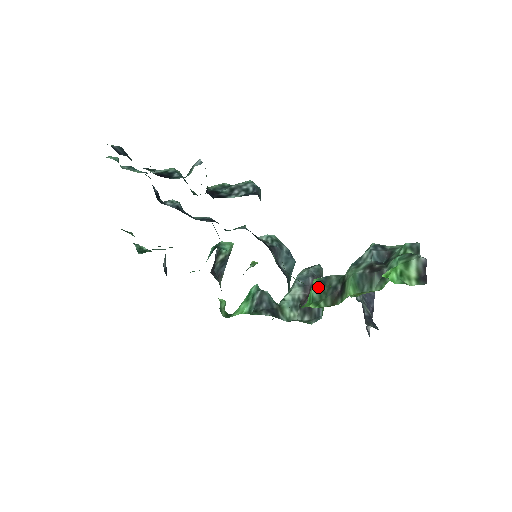
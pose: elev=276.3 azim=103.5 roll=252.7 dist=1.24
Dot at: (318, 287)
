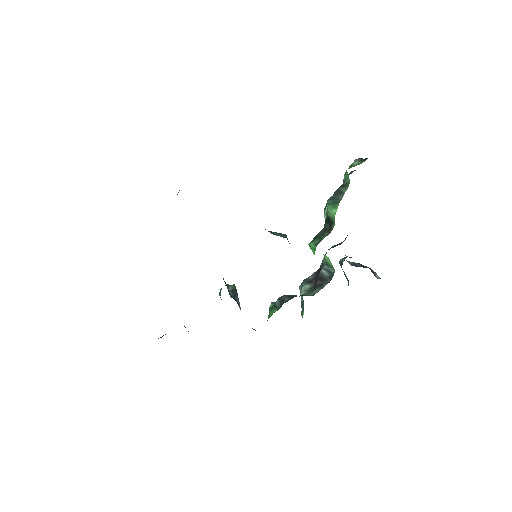
Dot at: (314, 240)
